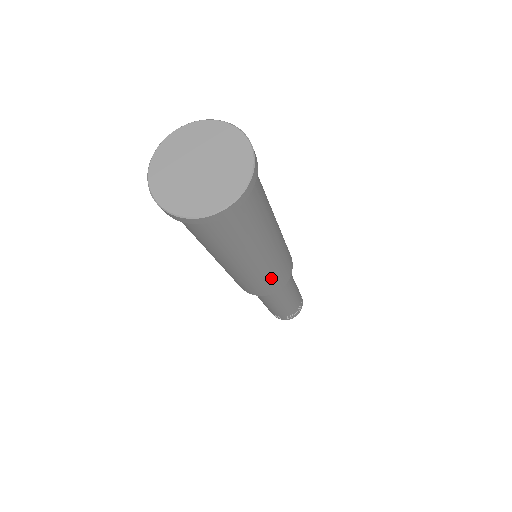
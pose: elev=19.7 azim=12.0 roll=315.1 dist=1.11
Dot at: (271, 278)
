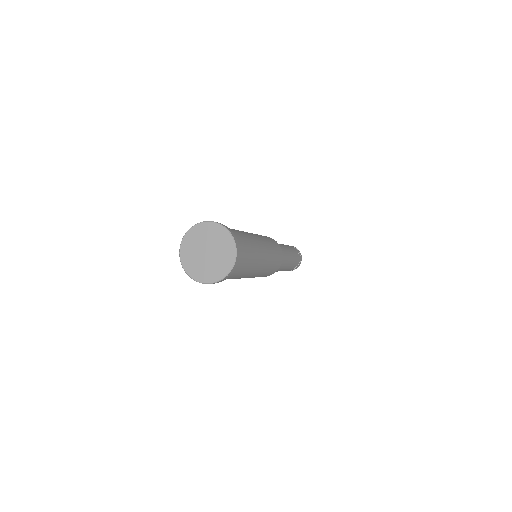
Dot at: (268, 271)
